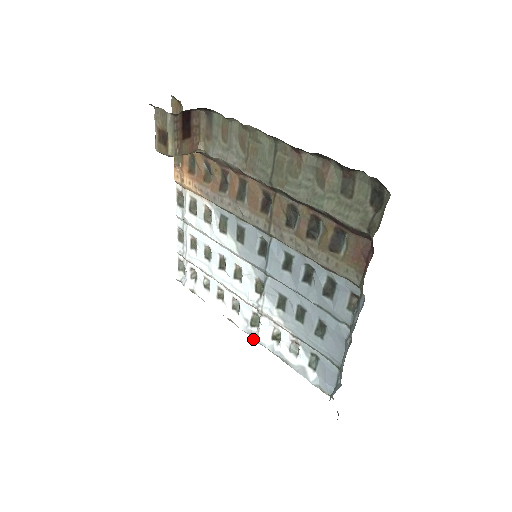
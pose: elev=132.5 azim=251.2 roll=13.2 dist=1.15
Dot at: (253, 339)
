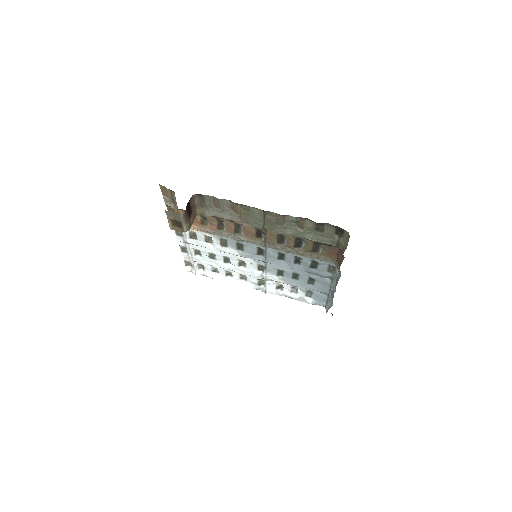
Dot at: occluded
